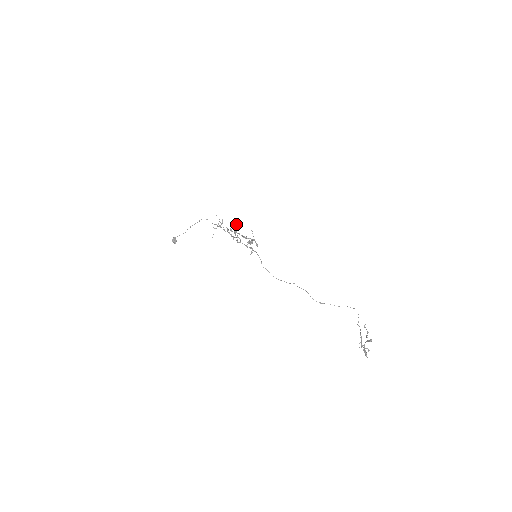
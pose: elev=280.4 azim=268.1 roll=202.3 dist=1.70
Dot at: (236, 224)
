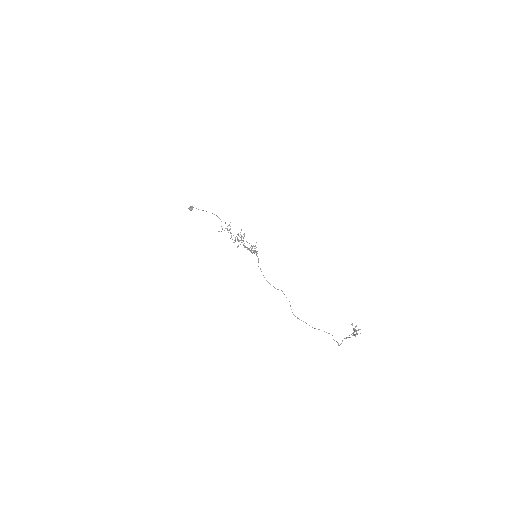
Dot at: occluded
